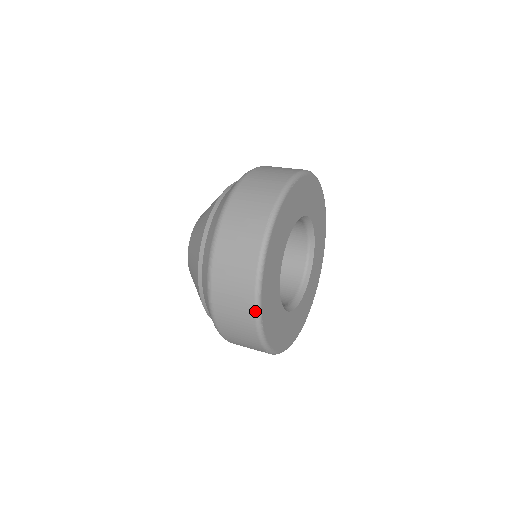
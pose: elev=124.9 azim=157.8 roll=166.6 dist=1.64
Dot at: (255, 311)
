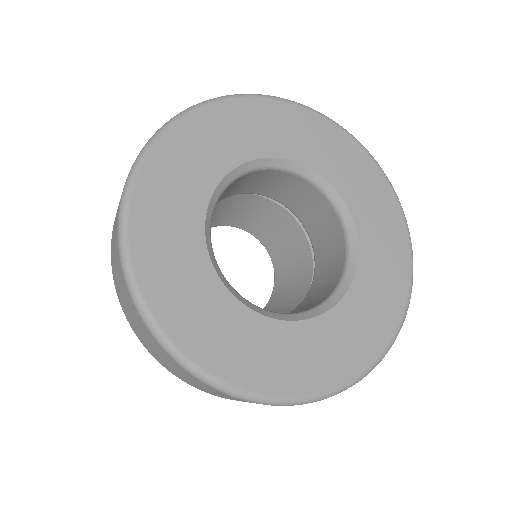
Dot at: (210, 386)
